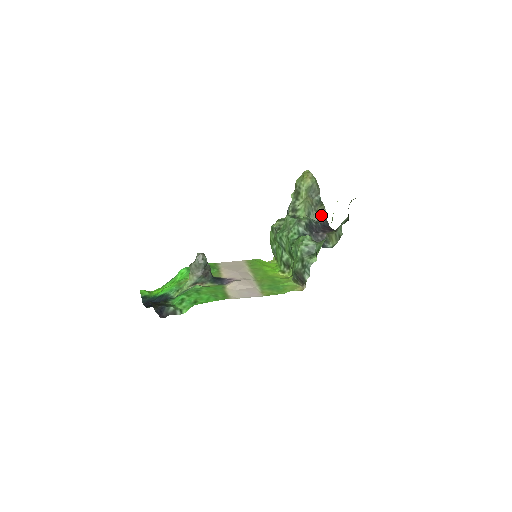
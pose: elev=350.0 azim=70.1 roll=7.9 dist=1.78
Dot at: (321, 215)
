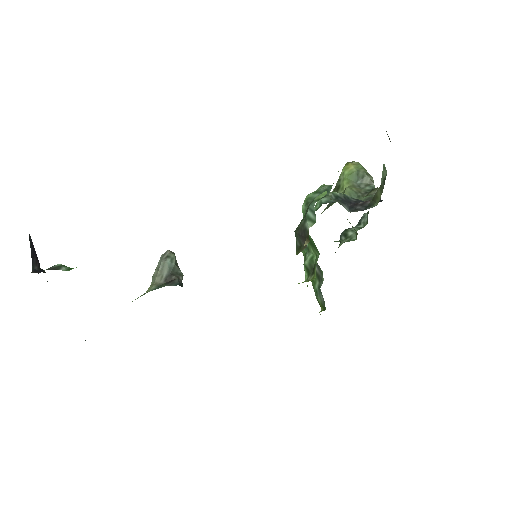
Dot at: (371, 198)
